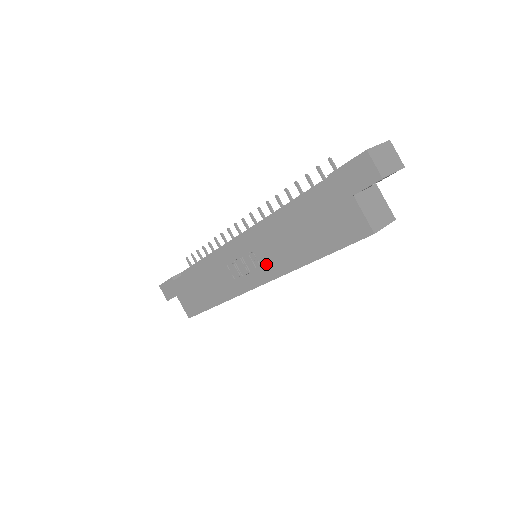
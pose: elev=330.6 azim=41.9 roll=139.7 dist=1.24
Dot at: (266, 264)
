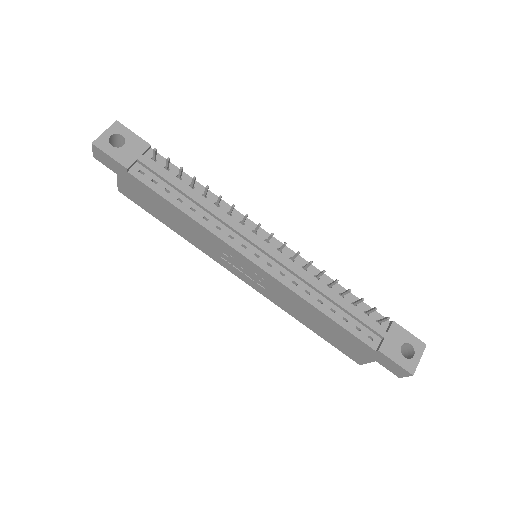
Dot at: (267, 290)
